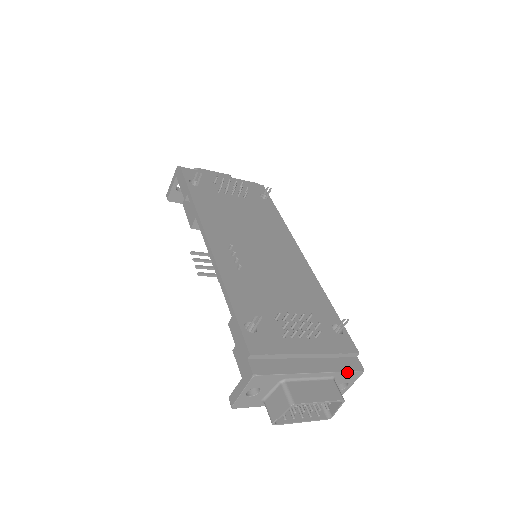
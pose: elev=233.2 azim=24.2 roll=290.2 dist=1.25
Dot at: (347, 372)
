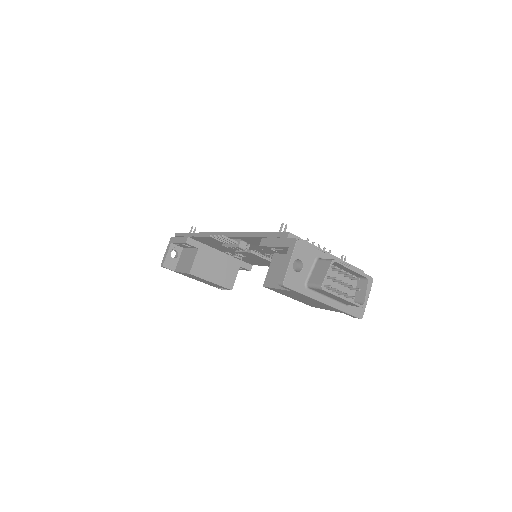
Dot at: occluded
